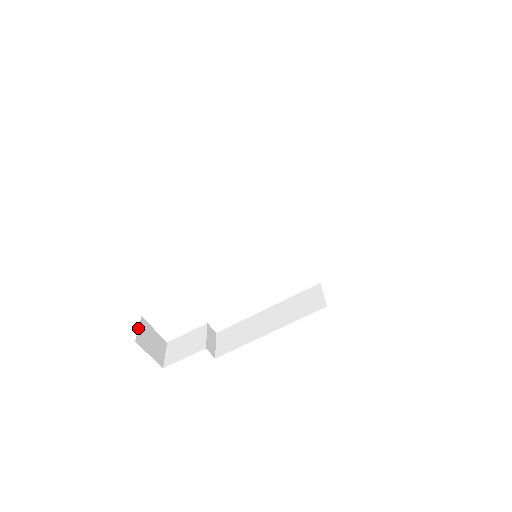
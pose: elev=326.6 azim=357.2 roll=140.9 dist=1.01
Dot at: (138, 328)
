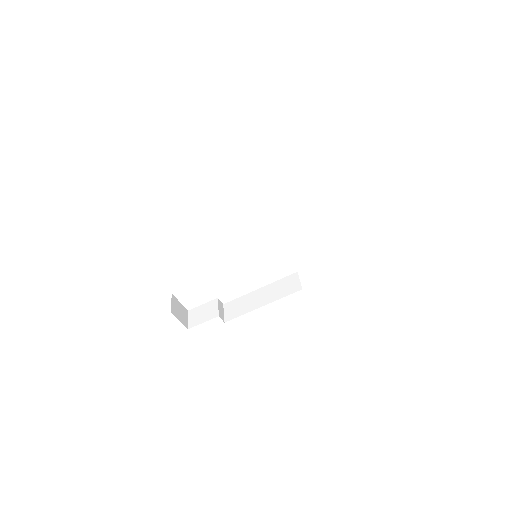
Dot at: (171, 302)
